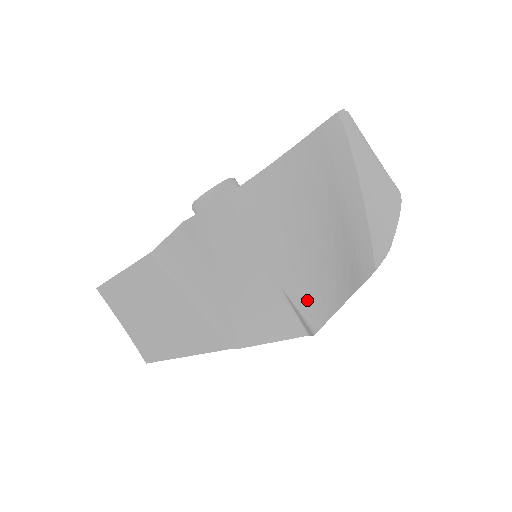
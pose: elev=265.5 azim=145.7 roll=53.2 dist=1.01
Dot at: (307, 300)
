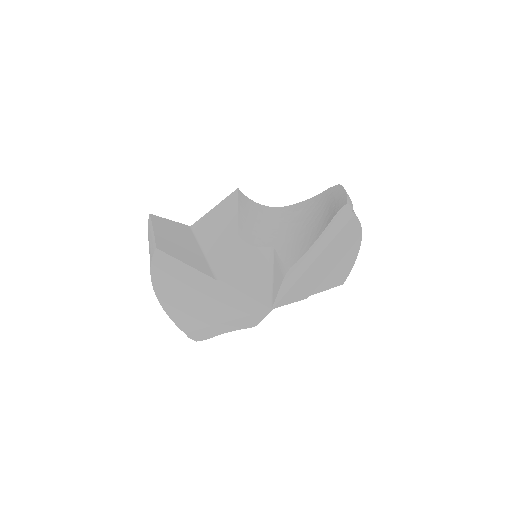
Dot at: (289, 253)
